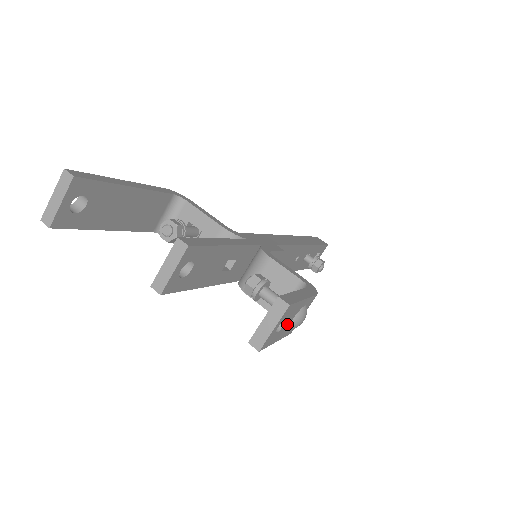
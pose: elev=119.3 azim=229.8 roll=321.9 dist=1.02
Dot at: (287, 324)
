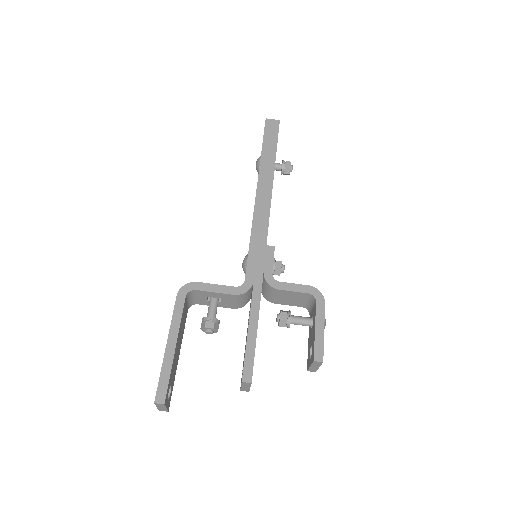
Dot at: occluded
